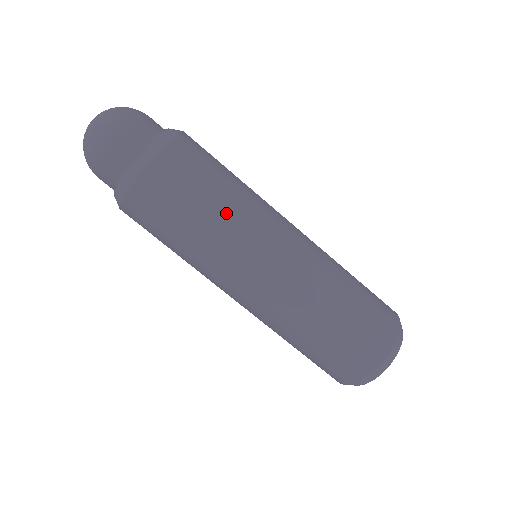
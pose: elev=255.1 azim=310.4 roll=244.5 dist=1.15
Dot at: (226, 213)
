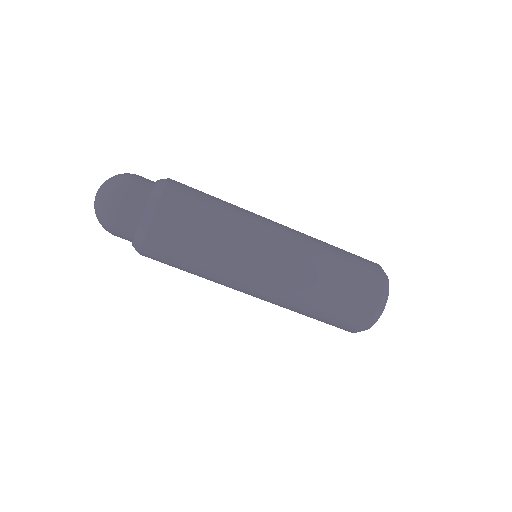
Dot at: (224, 232)
